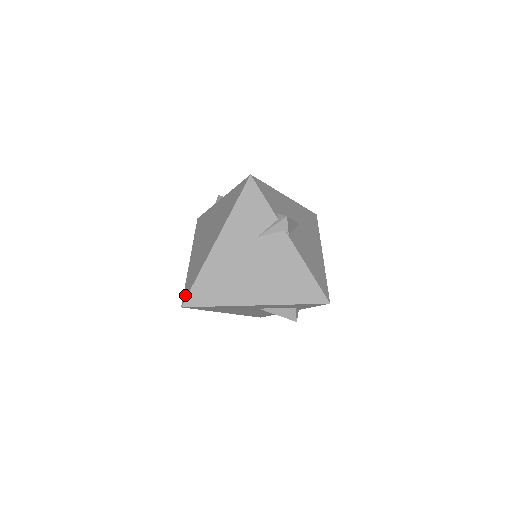
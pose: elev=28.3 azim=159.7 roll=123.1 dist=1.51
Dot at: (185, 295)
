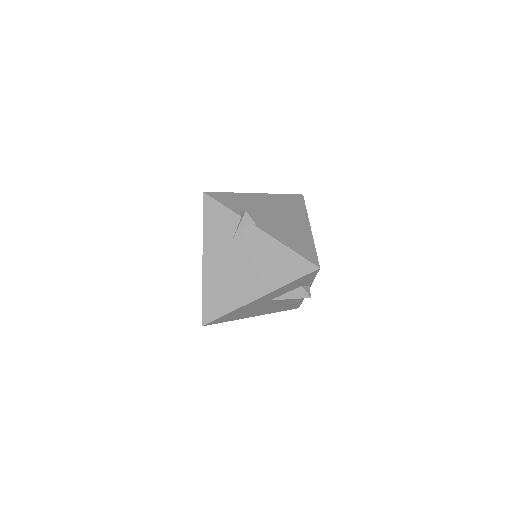
Dot at: (202, 315)
